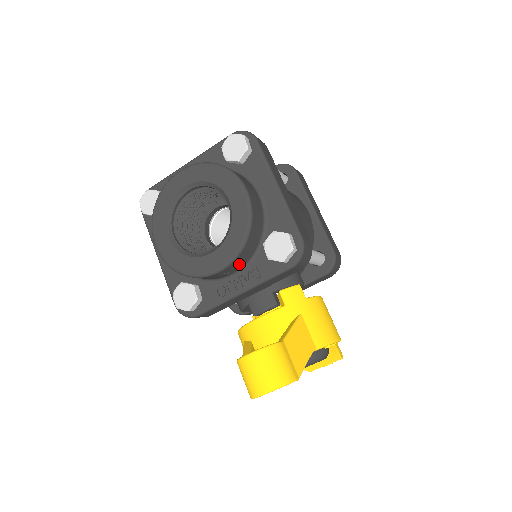
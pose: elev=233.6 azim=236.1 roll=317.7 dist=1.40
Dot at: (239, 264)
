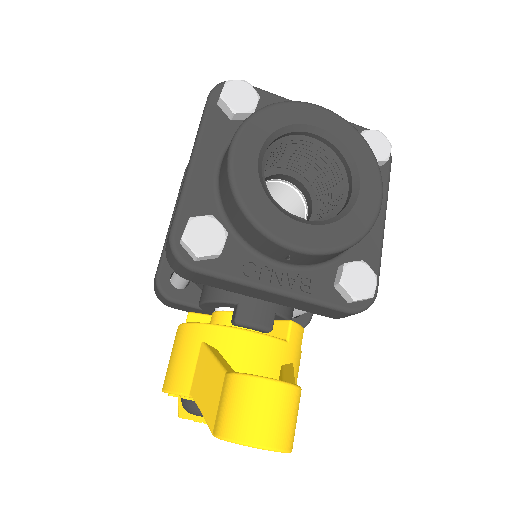
Dot at: (307, 260)
